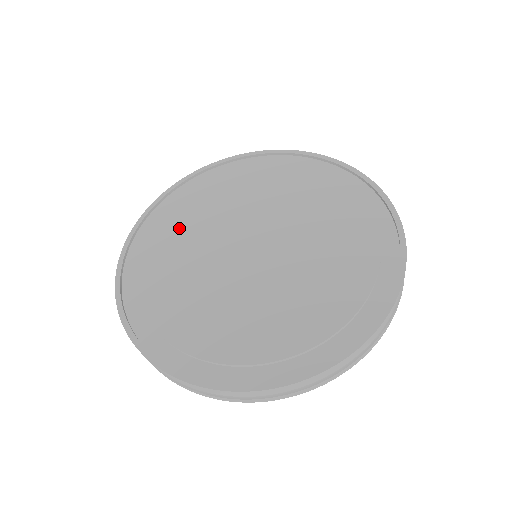
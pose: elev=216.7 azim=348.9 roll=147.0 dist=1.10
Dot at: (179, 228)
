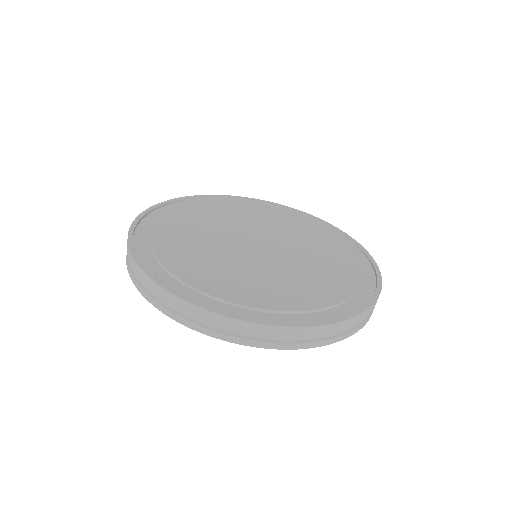
Dot at: (181, 229)
